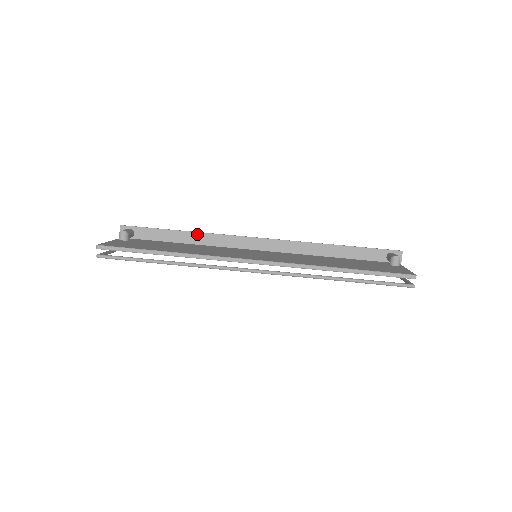
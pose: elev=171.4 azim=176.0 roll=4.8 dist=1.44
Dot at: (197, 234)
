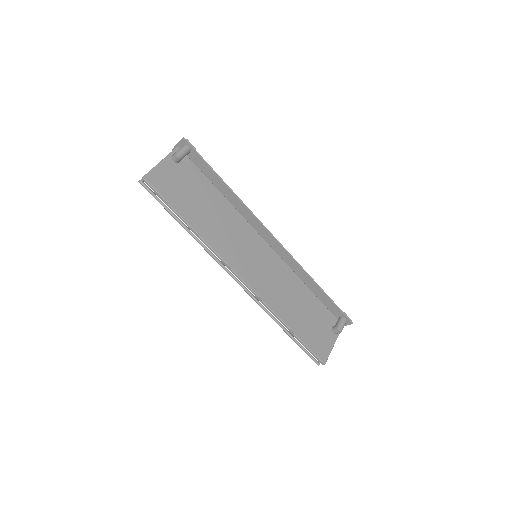
Dot at: (235, 196)
